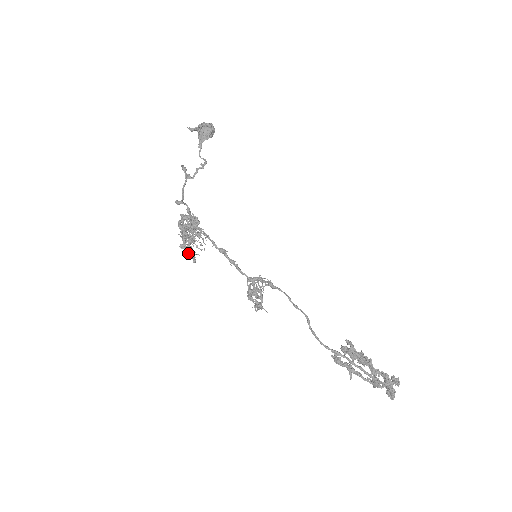
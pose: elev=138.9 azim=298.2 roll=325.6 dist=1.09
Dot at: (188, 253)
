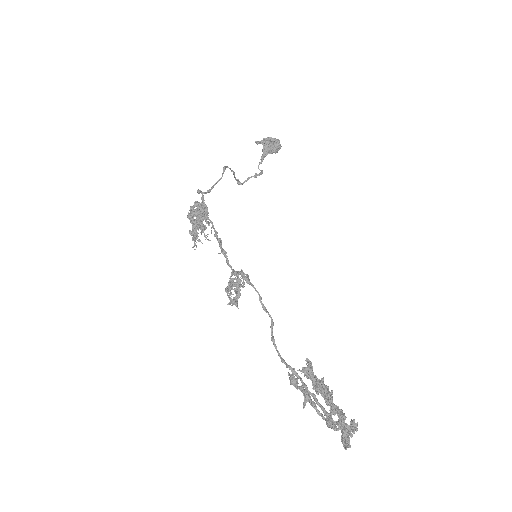
Dot at: (192, 238)
